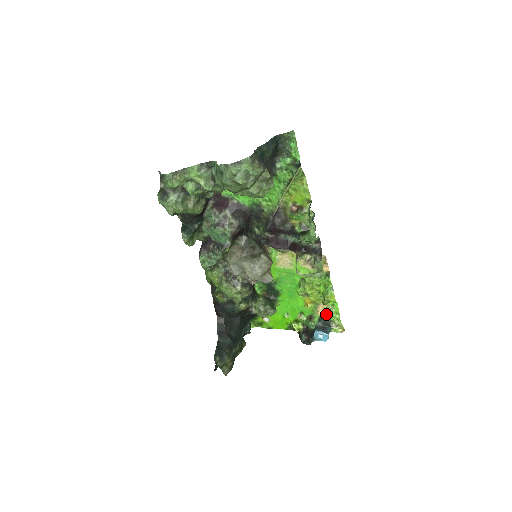
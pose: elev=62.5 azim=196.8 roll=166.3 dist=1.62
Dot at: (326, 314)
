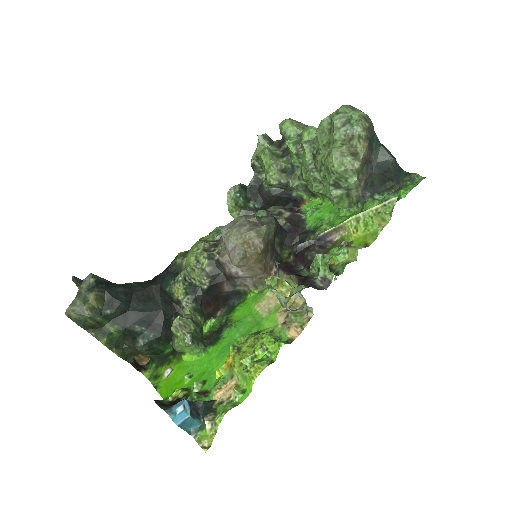
Dot at: (222, 401)
